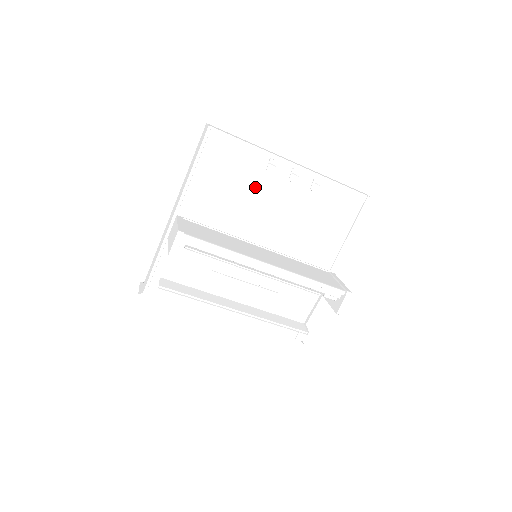
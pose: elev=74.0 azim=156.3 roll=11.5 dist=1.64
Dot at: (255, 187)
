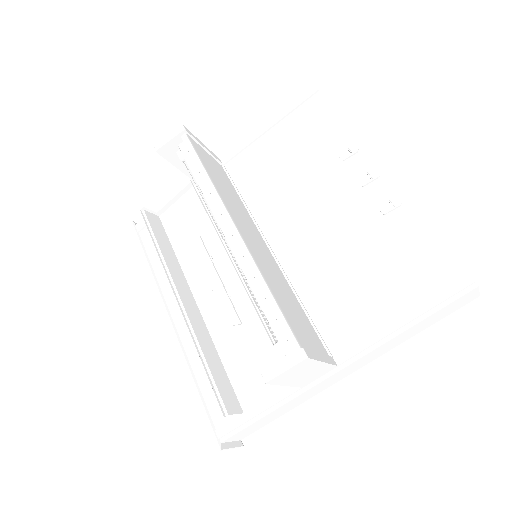
Dot at: (315, 172)
